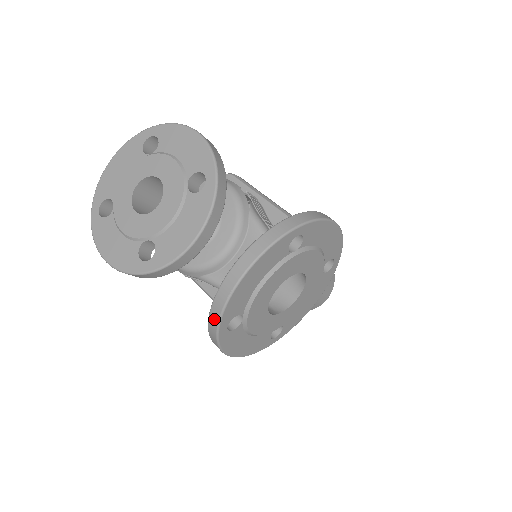
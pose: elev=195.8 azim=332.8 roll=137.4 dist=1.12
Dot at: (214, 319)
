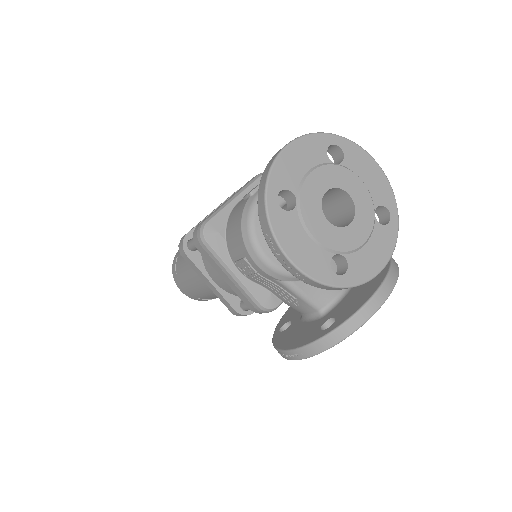
Dot at: (344, 333)
